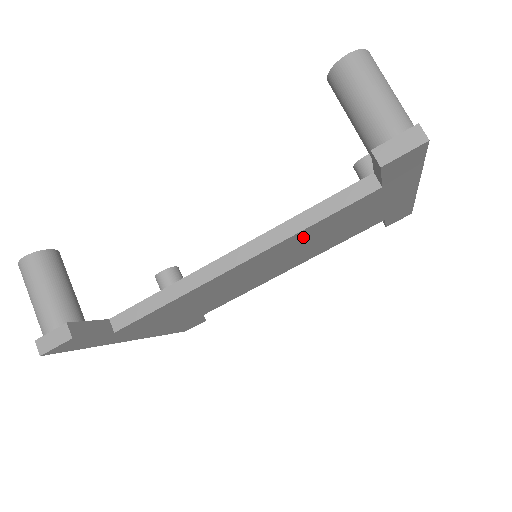
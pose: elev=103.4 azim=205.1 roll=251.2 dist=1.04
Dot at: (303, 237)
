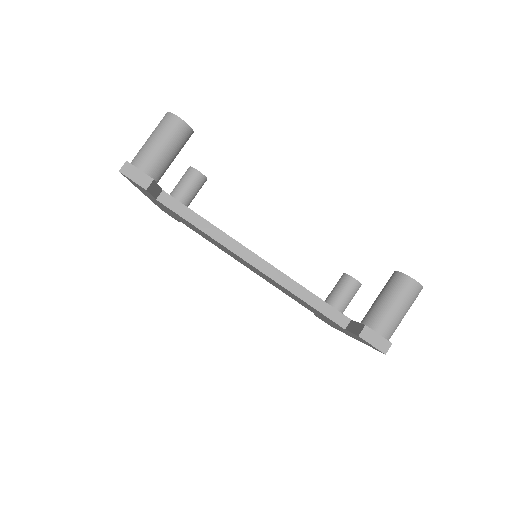
Dot at: (289, 292)
